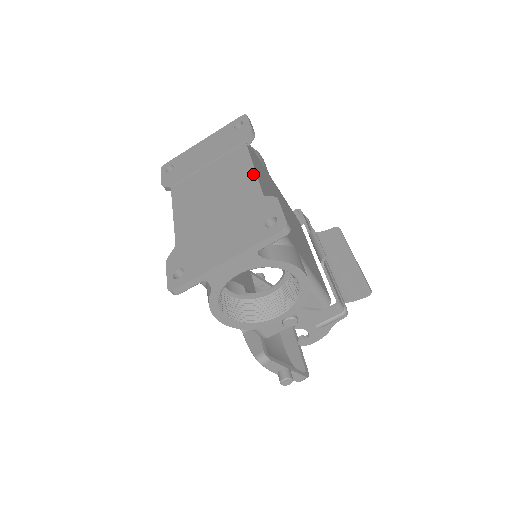
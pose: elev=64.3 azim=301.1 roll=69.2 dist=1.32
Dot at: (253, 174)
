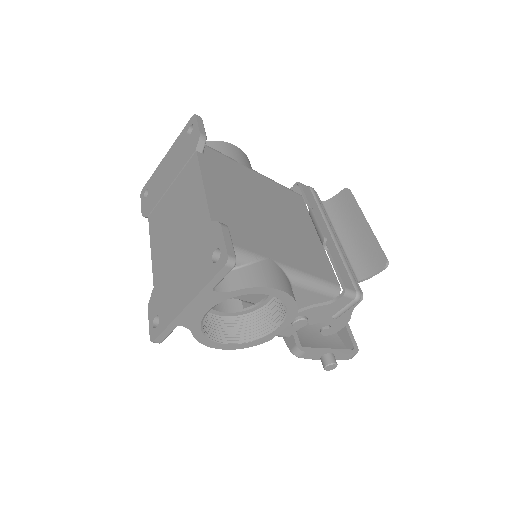
Dot at: (202, 193)
